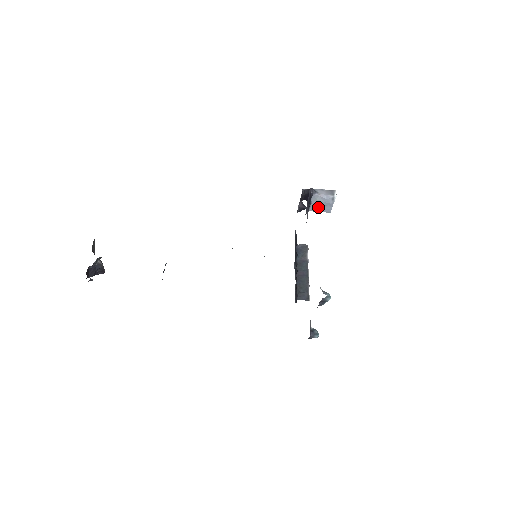
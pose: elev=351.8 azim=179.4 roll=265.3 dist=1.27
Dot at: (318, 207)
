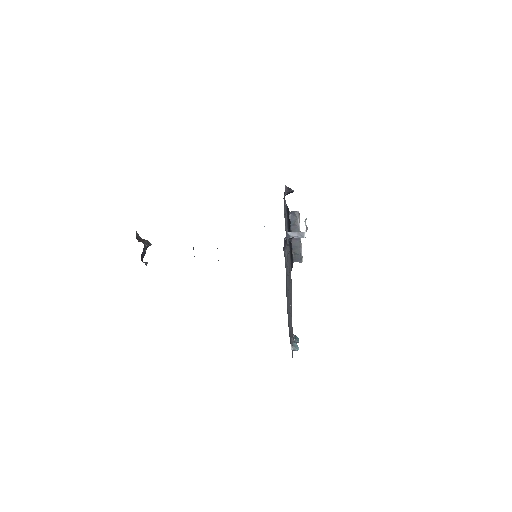
Dot at: occluded
